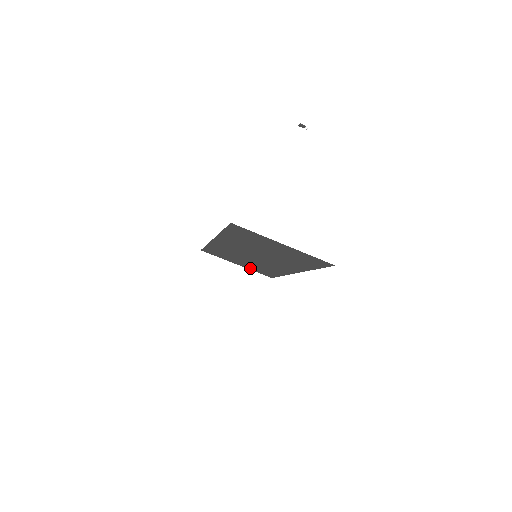
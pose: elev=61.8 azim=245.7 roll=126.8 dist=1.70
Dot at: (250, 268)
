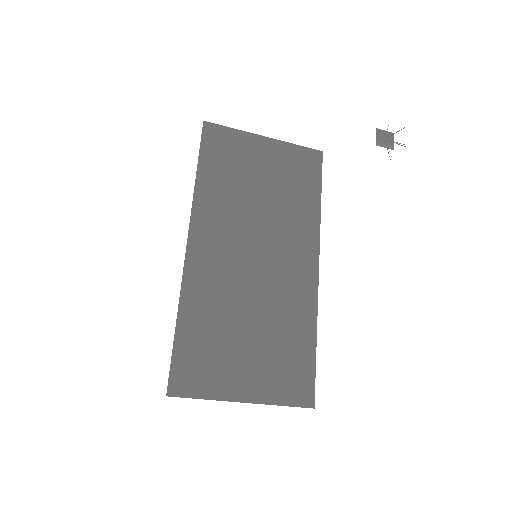
Dot at: (284, 152)
